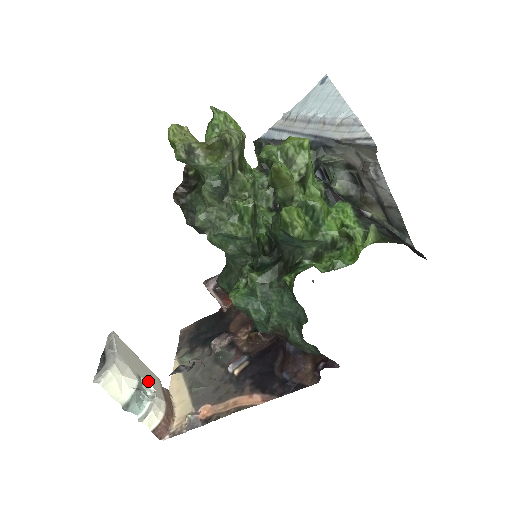
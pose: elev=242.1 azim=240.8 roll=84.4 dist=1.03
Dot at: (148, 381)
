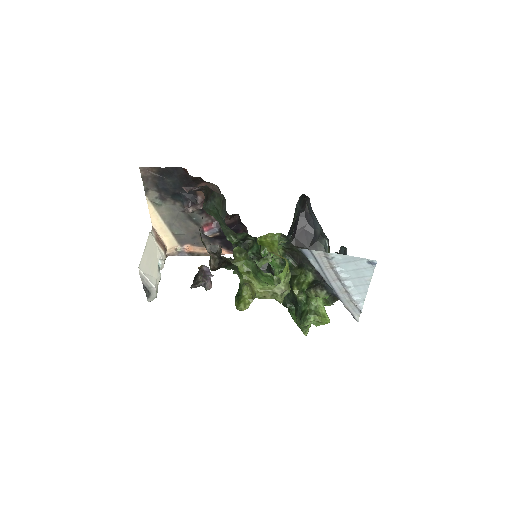
Dot at: (157, 259)
